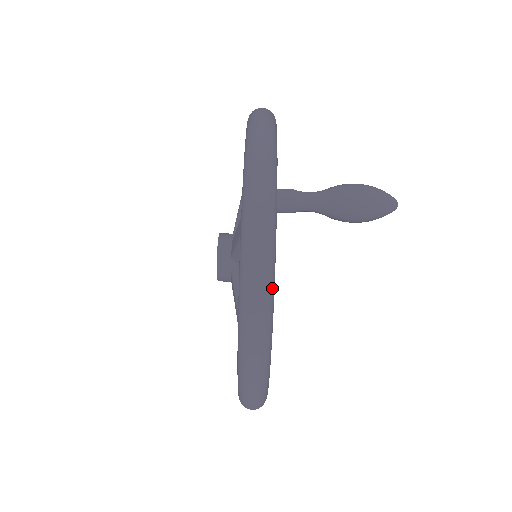
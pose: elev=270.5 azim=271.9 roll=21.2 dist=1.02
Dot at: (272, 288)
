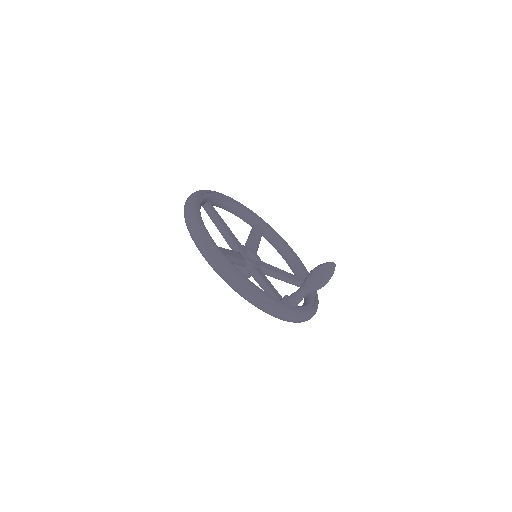
Dot at: (315, 310)
